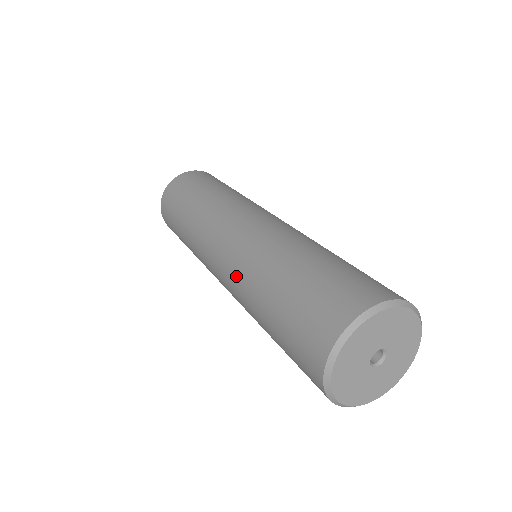
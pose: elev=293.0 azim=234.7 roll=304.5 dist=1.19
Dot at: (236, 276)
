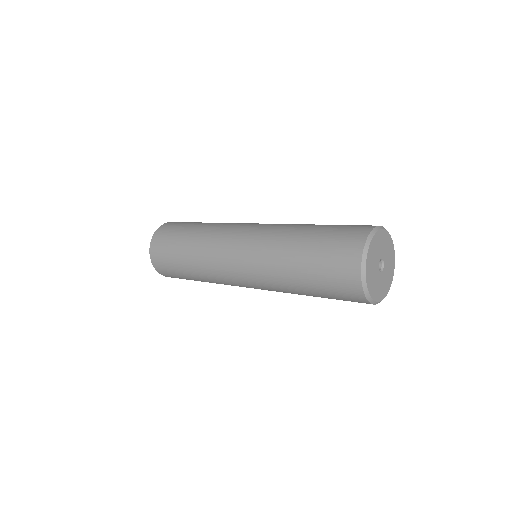
Dot at: (261, 257)
